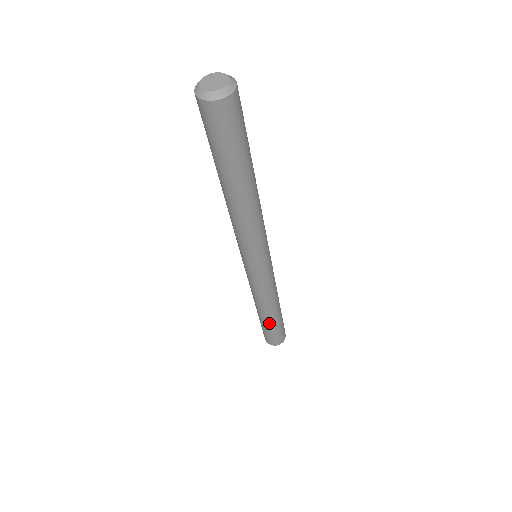
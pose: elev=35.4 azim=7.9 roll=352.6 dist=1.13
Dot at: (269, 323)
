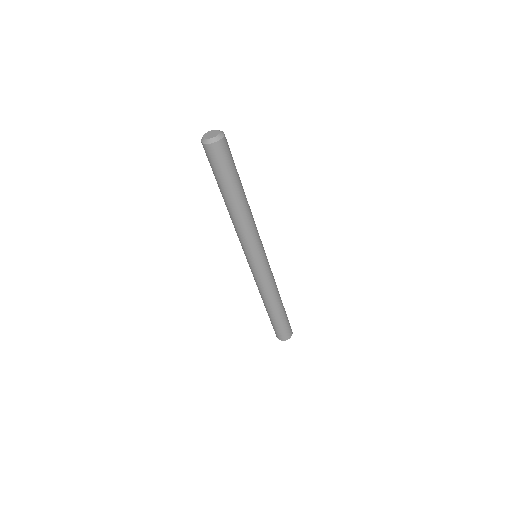
Dot at: (268, 314)
